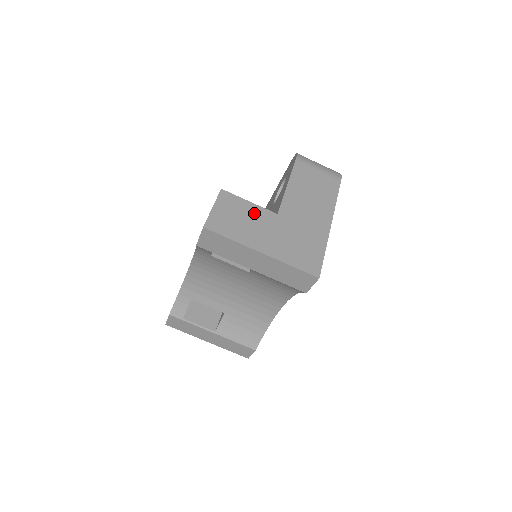
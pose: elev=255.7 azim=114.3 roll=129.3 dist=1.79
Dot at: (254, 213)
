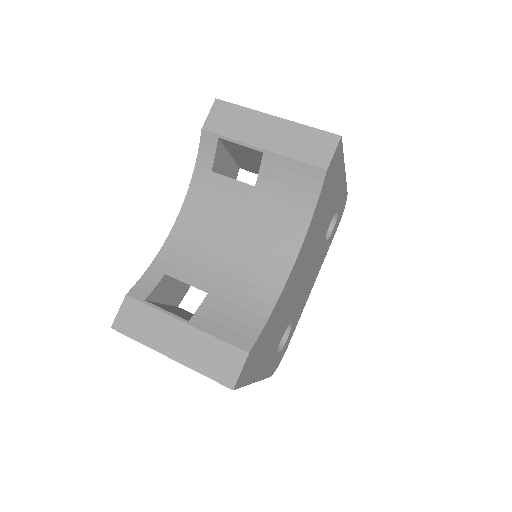
Dot at: occluded
